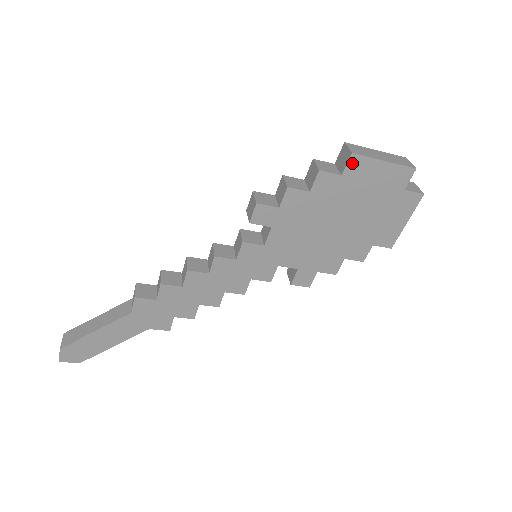
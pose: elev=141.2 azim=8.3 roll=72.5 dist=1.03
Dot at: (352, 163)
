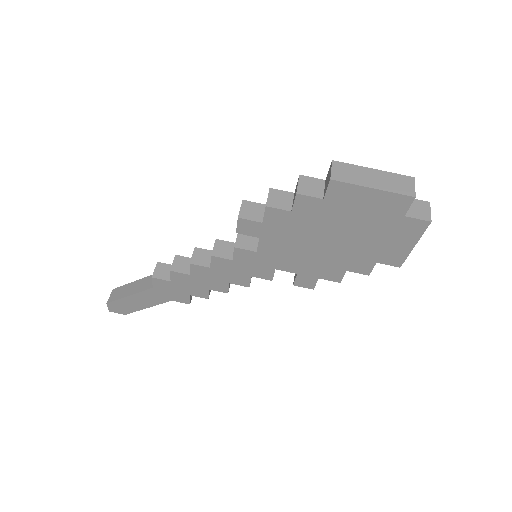
Dot at: (333, 188)
